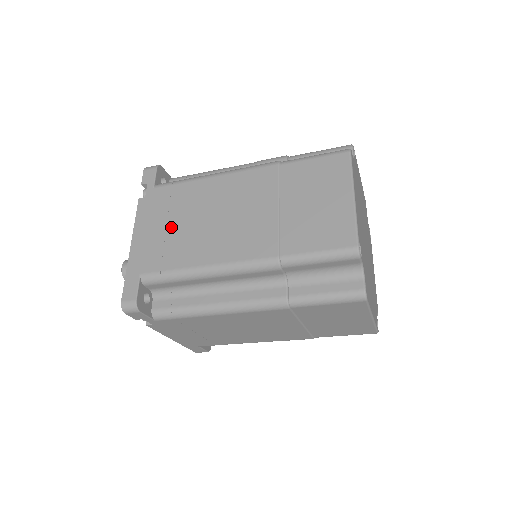
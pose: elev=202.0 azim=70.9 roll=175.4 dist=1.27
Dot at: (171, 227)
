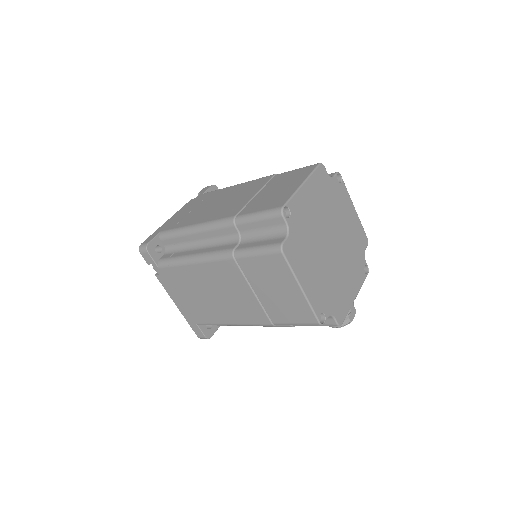
Dot at: (194, 209)
